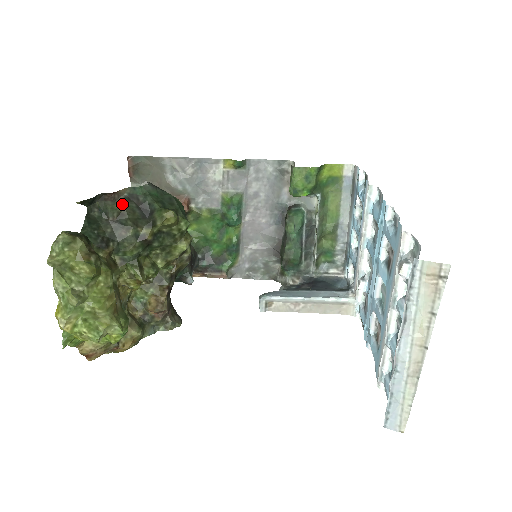
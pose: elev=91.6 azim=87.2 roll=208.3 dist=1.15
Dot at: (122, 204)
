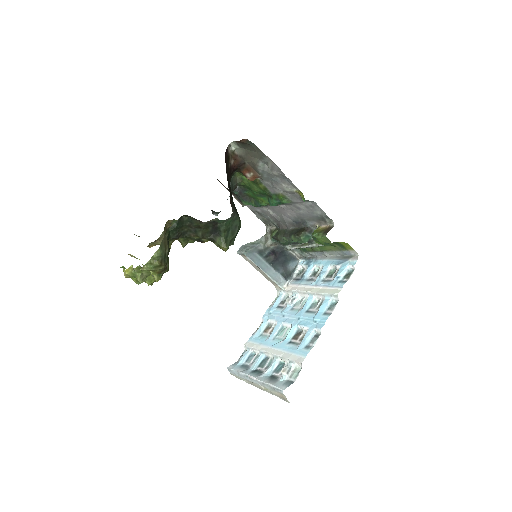
Dot at: (205, 224)
